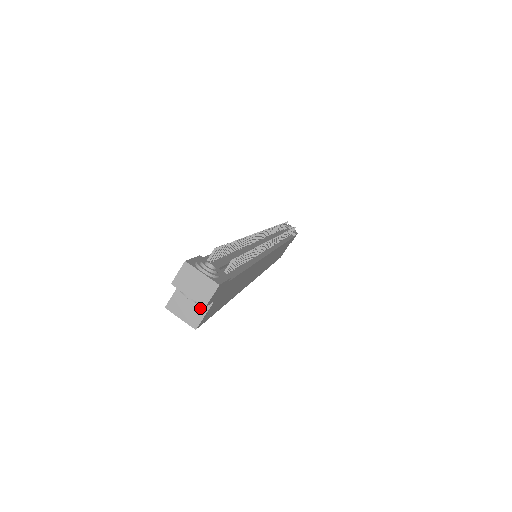
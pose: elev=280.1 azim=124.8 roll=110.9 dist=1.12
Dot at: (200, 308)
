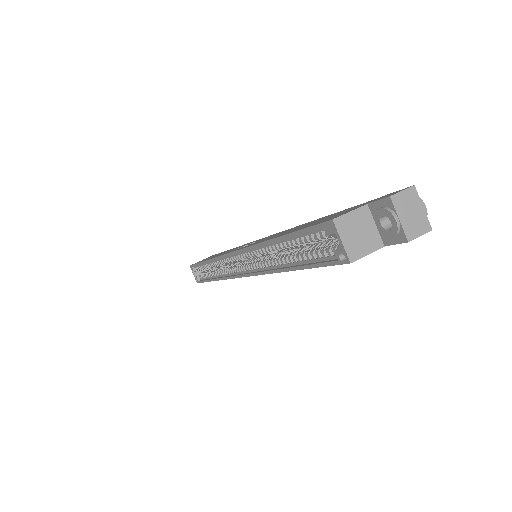
Dot at: (367, 244)
